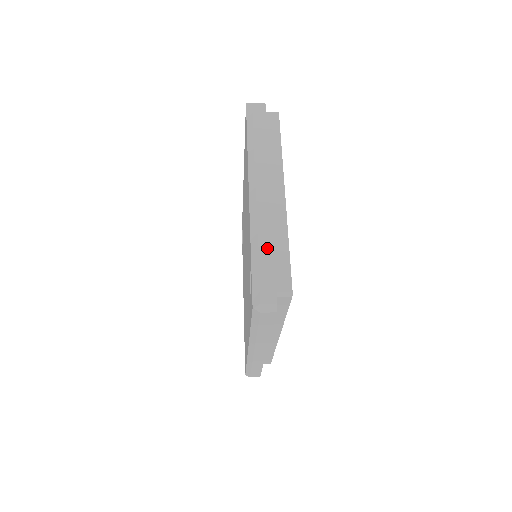
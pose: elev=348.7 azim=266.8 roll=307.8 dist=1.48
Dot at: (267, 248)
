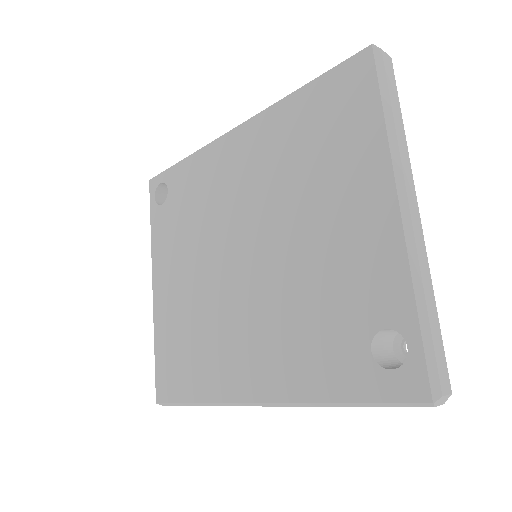
Dot at: (432, 304)
